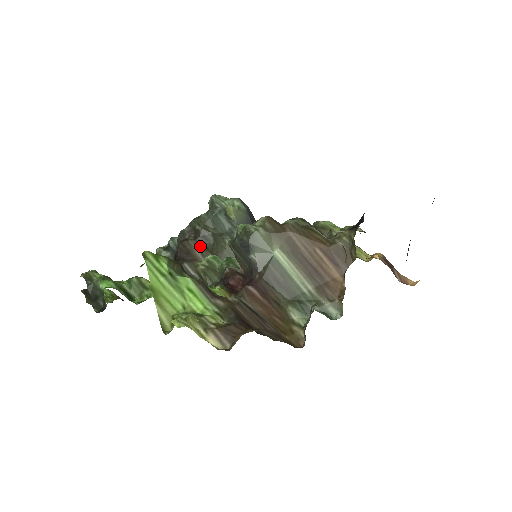
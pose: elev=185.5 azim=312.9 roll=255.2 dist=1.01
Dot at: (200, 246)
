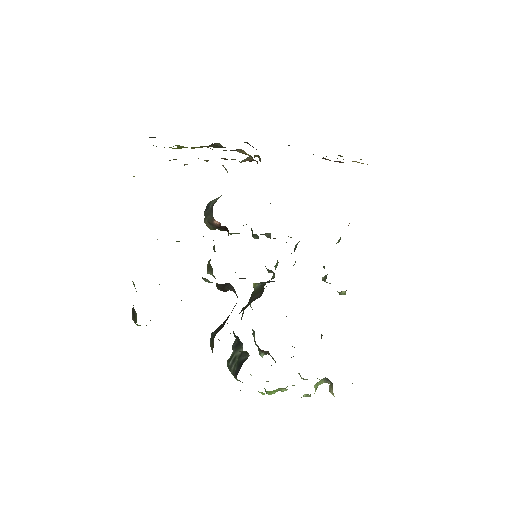
Dot at: occluded
